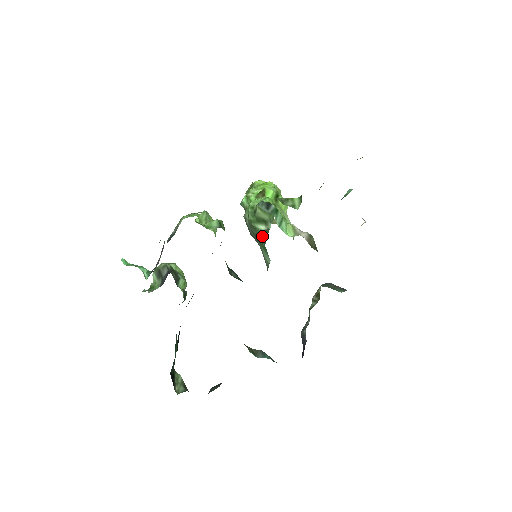
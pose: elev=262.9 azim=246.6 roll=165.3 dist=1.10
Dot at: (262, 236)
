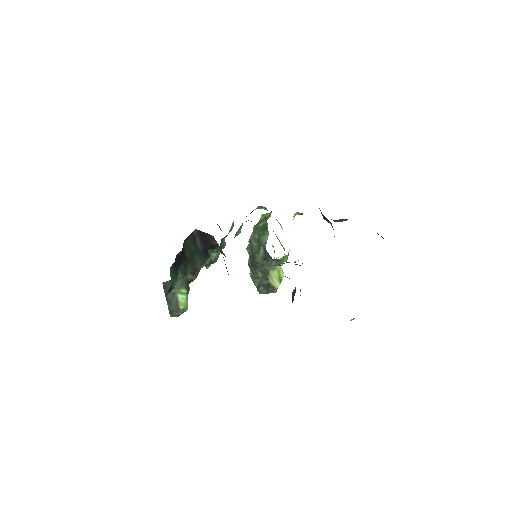
Dot at: (263, 221)
